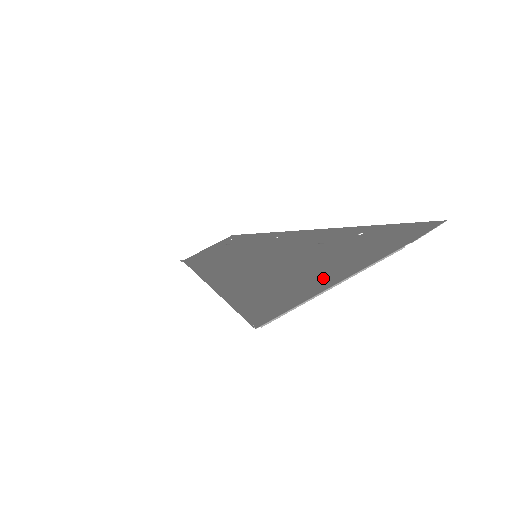
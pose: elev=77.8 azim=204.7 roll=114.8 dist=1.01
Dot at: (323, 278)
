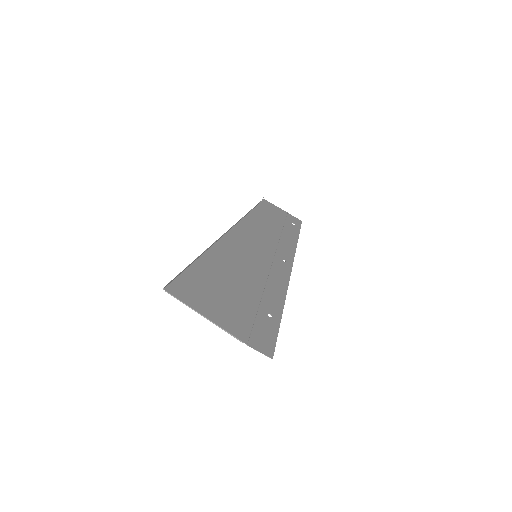
Dot at: (213, 308)
